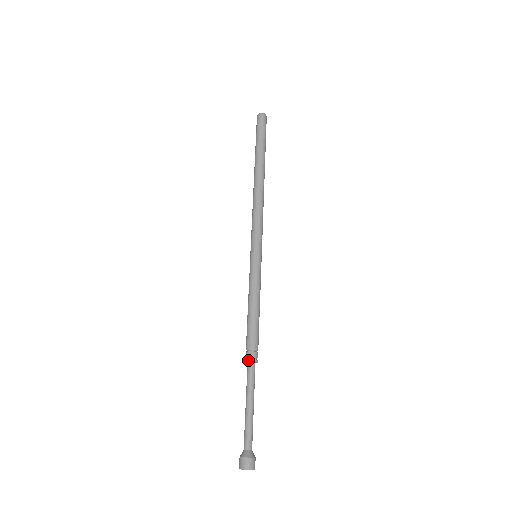
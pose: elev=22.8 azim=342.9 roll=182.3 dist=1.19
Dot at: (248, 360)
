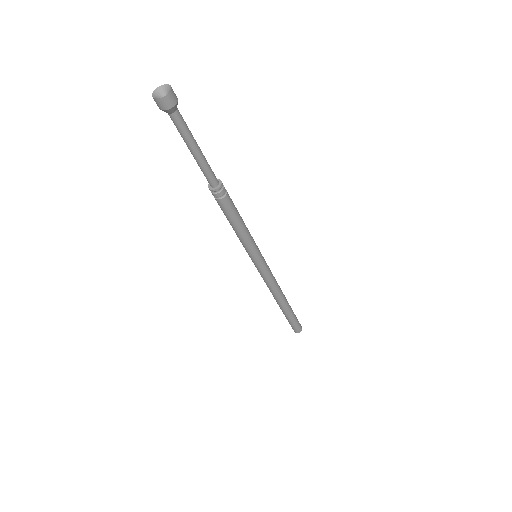
Dot at: (219, 179)
